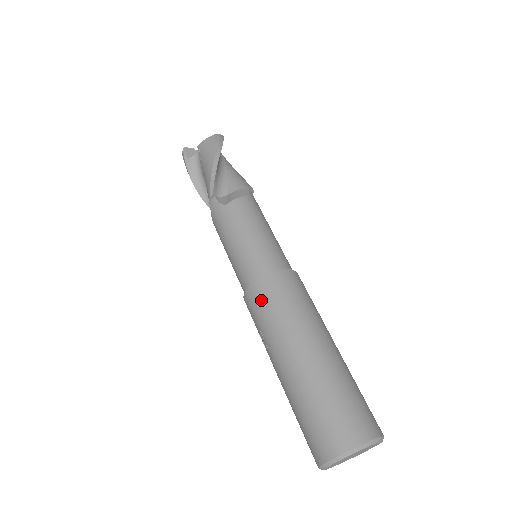
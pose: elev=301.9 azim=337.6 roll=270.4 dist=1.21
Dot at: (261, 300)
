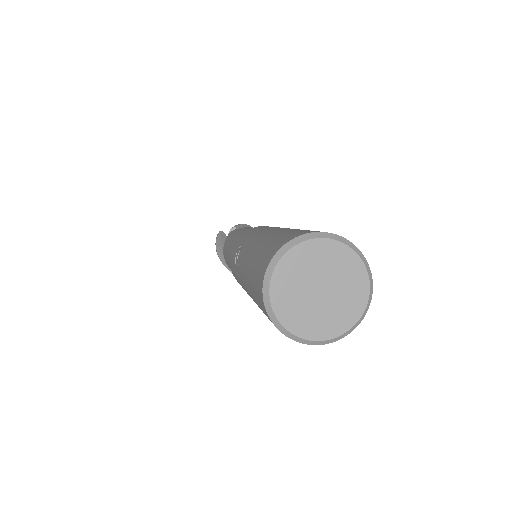
Dot at: (253, 229)
